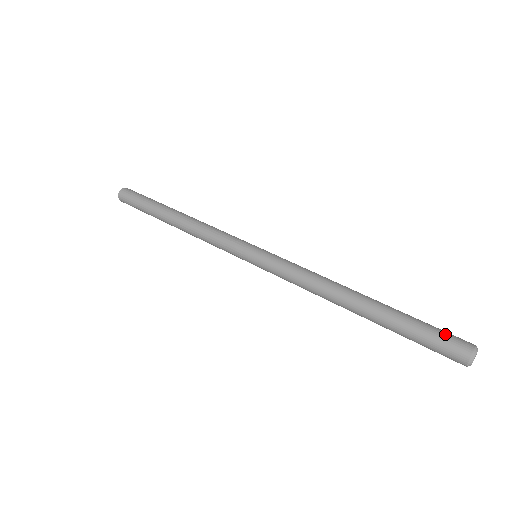
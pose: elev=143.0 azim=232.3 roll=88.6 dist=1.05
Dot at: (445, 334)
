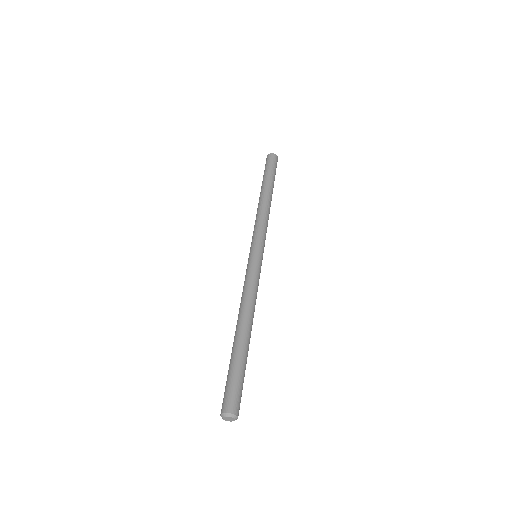
Dot at: (235, 391)
